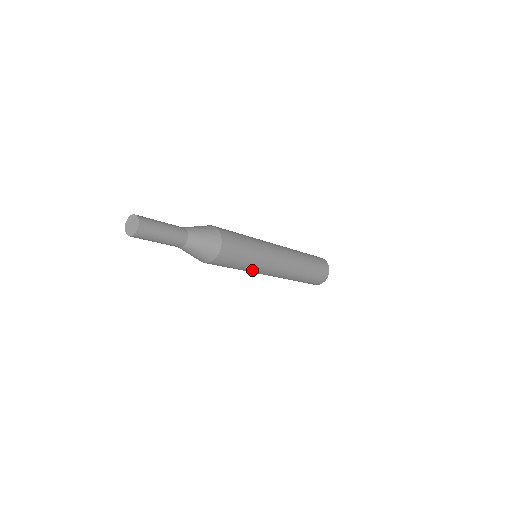
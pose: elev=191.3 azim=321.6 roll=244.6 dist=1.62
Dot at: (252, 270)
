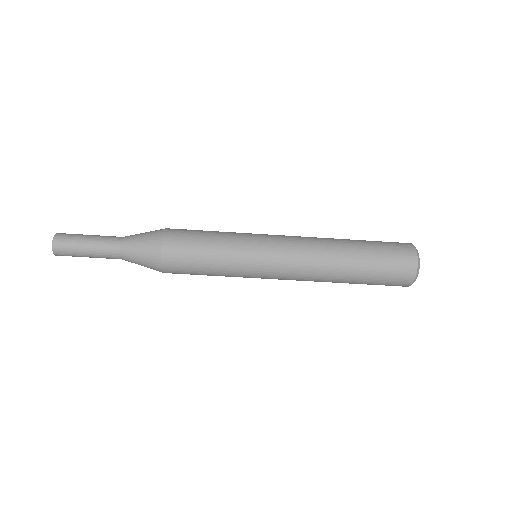
Dot at: (243, 254)
